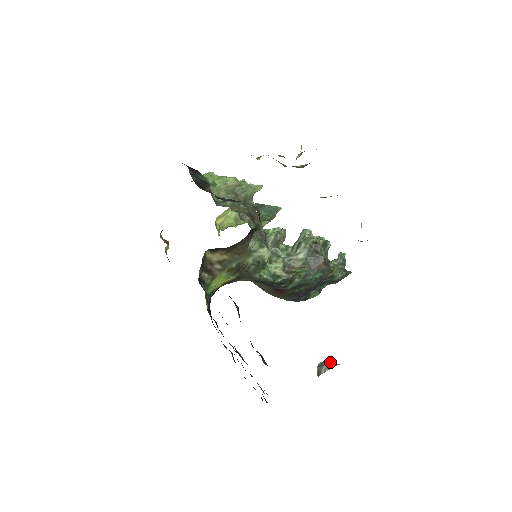
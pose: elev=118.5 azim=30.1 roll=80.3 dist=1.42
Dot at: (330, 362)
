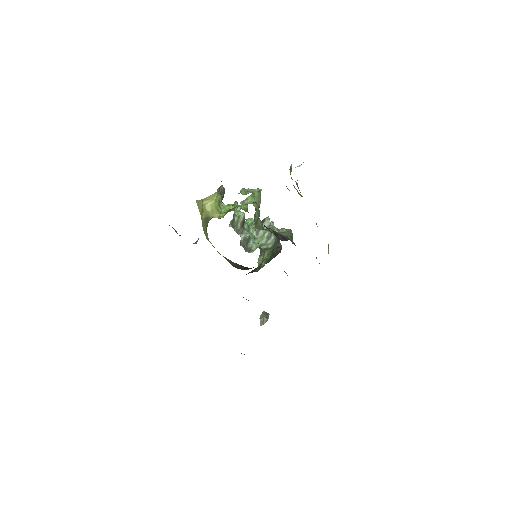
Dot at: (266, 314)
